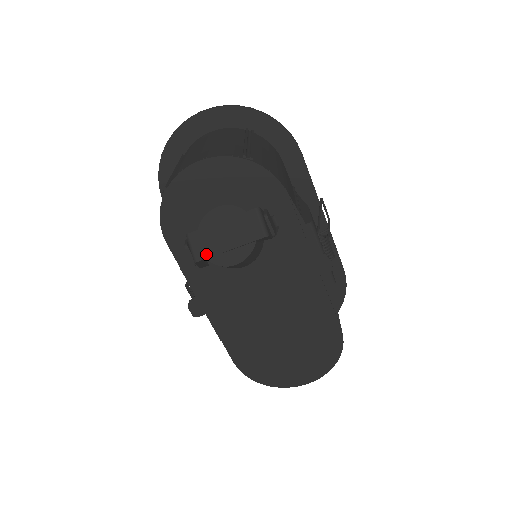
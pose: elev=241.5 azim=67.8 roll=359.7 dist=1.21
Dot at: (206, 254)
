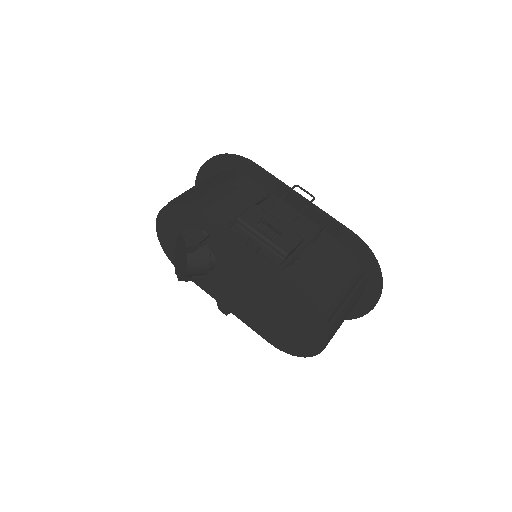
Dot at: (178, 273)
